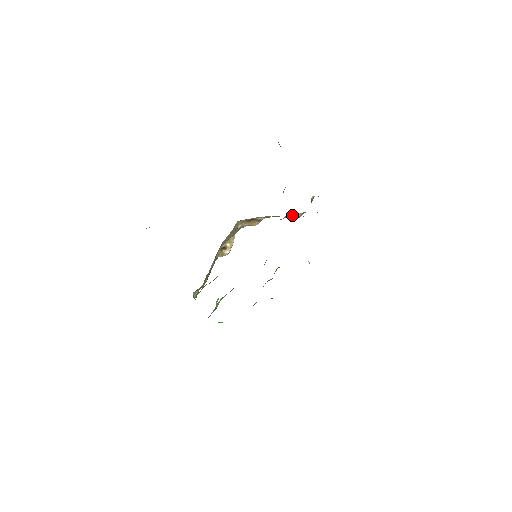
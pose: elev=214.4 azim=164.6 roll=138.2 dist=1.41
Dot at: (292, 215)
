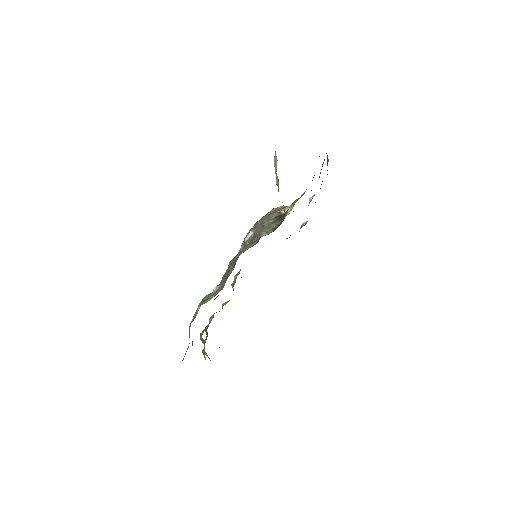
Dot at: occluded
